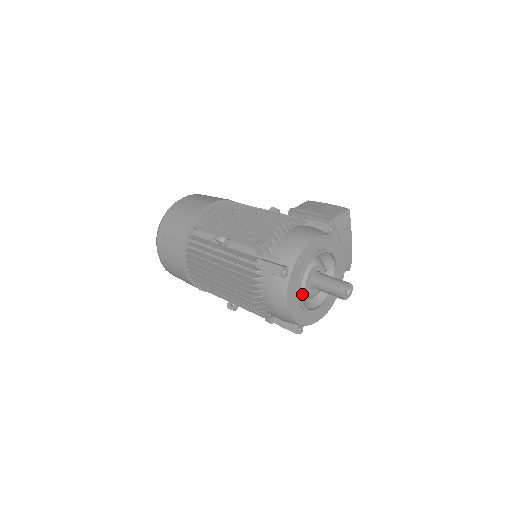
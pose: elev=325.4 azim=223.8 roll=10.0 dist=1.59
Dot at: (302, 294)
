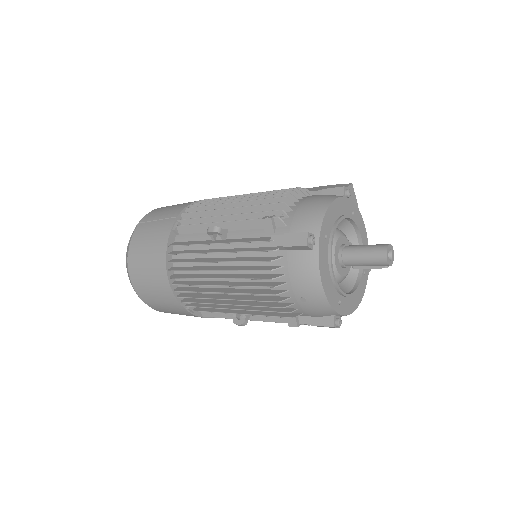
Dot at: occluded
